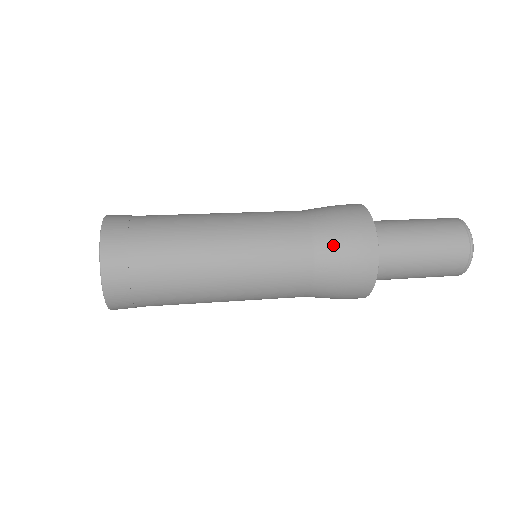
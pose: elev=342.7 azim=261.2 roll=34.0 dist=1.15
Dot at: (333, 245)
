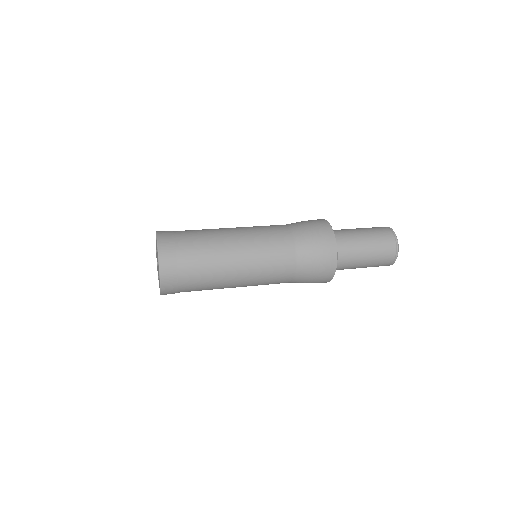
Dot at: (307, 241)
